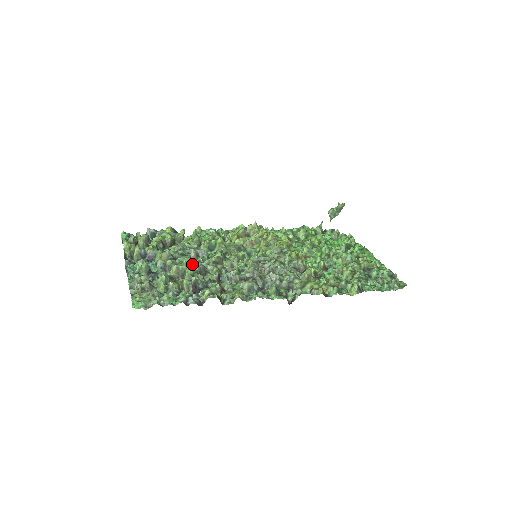
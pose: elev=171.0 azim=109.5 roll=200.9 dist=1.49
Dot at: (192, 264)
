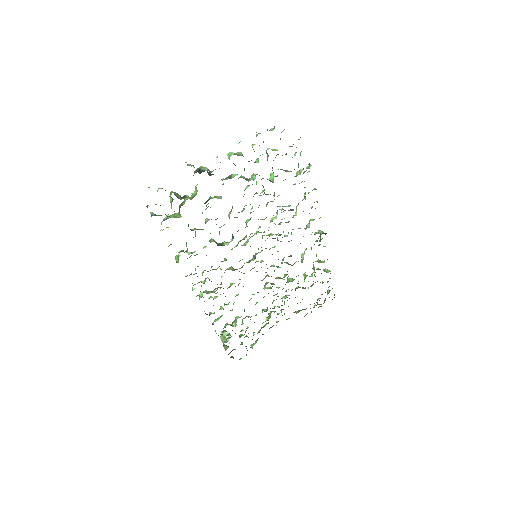
Dot at: occluded
